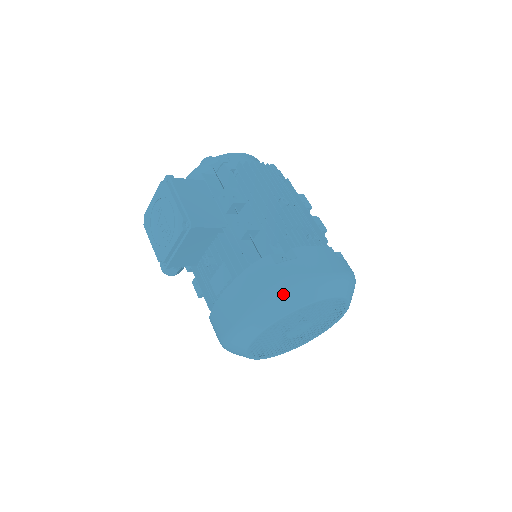
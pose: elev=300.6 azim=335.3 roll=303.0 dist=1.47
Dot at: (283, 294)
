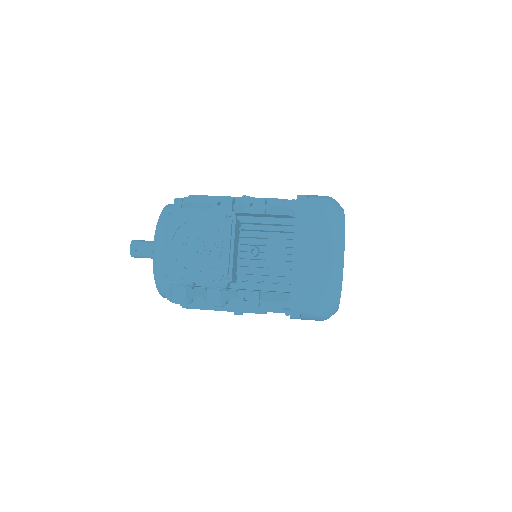
Dot at: (333, 207)
